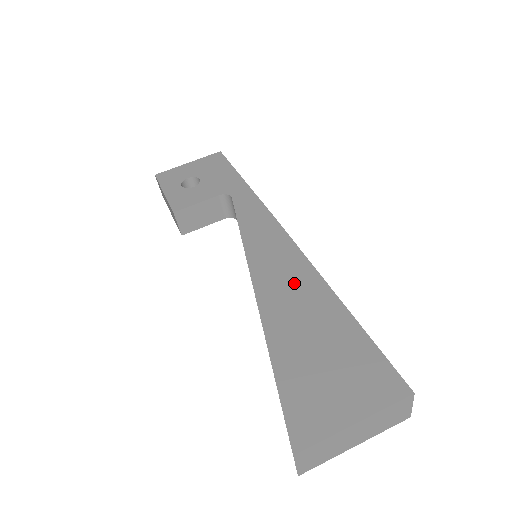
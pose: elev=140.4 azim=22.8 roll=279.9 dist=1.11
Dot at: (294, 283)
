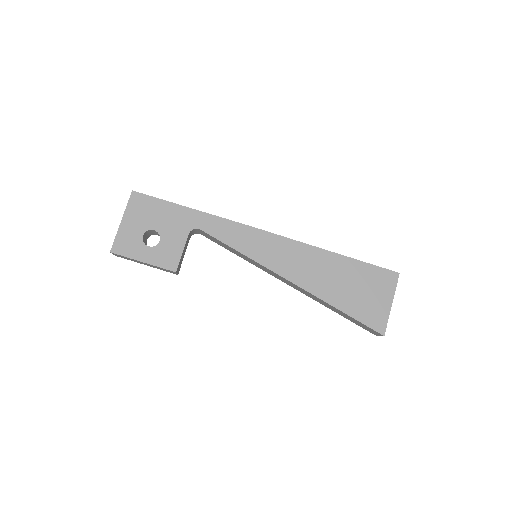
Dot at: (306, 262)
